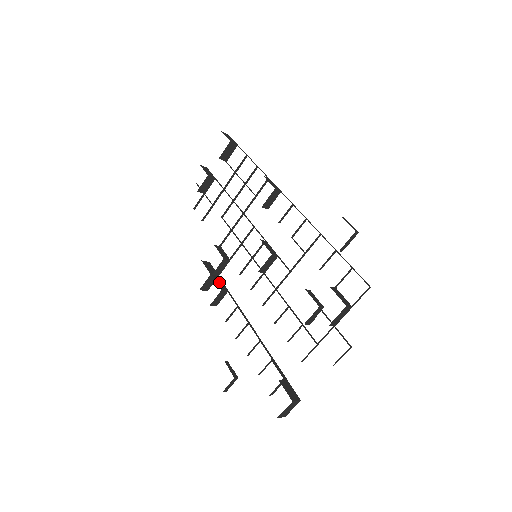
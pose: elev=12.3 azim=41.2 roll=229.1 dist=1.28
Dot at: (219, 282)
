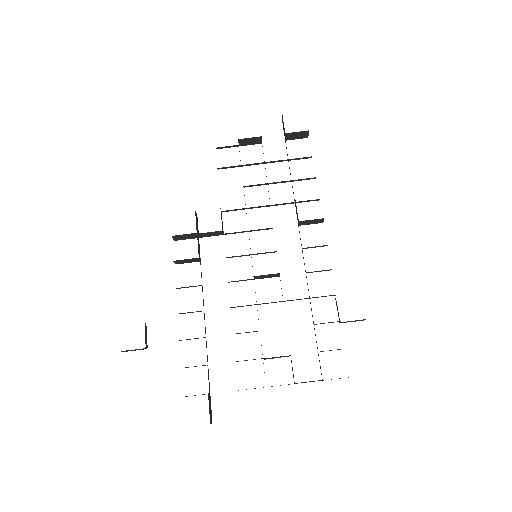
Dot at: (199, 246)
